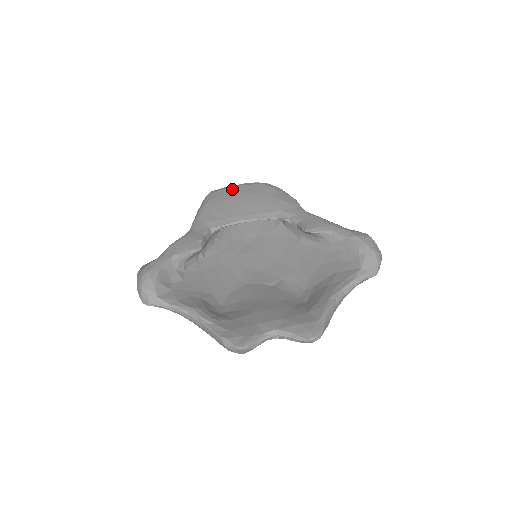
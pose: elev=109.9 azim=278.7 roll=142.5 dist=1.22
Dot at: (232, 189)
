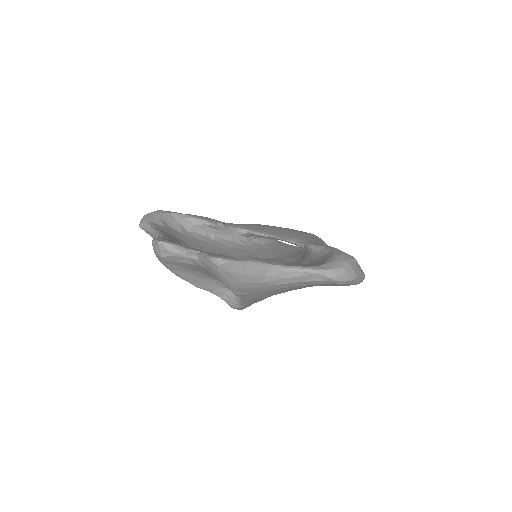
Dot at: occluded
